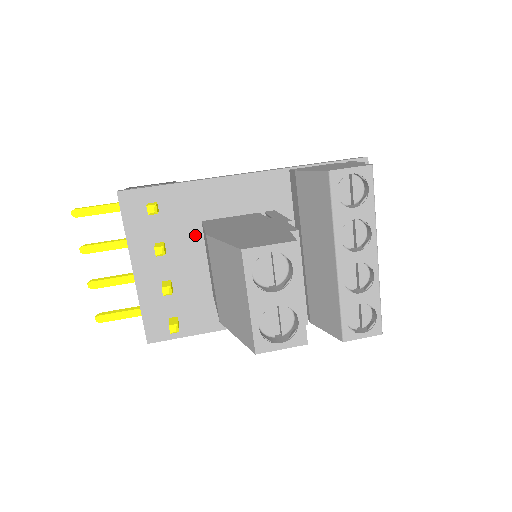
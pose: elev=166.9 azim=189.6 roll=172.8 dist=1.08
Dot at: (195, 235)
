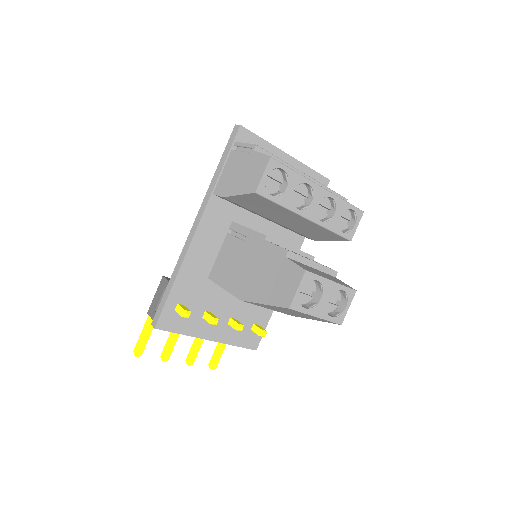
Dot at: (213, 287)
